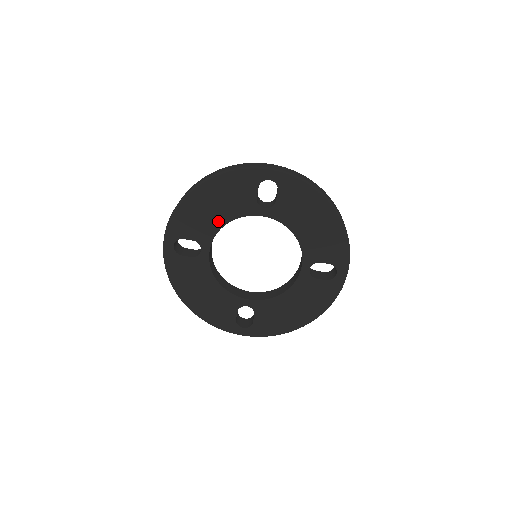
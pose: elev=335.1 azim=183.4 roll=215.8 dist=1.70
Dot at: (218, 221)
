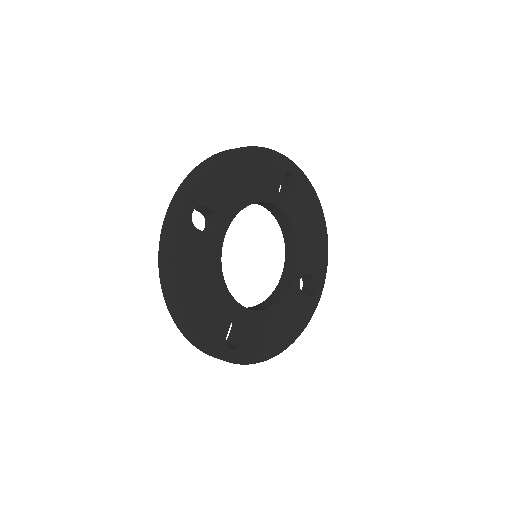
Dot at: (244, 198)
